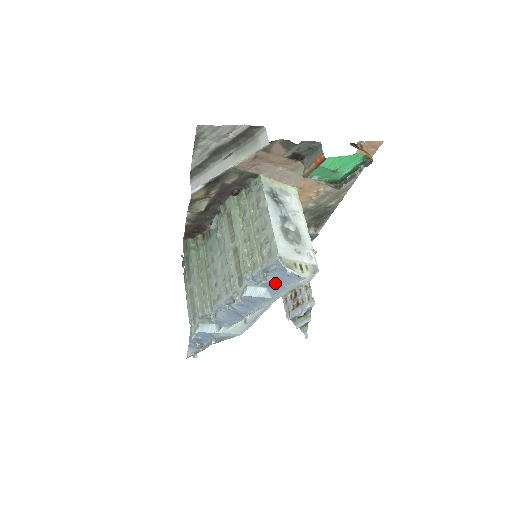
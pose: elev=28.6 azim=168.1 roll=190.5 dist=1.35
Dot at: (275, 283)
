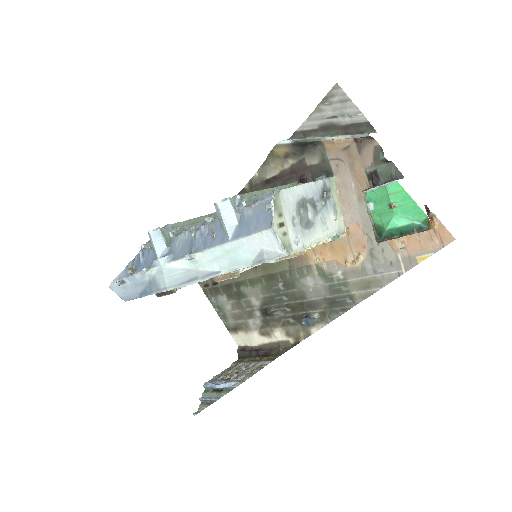
Dot at: (249, 222)
